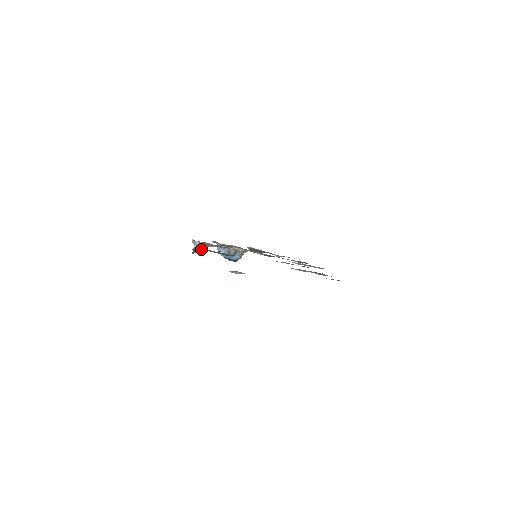
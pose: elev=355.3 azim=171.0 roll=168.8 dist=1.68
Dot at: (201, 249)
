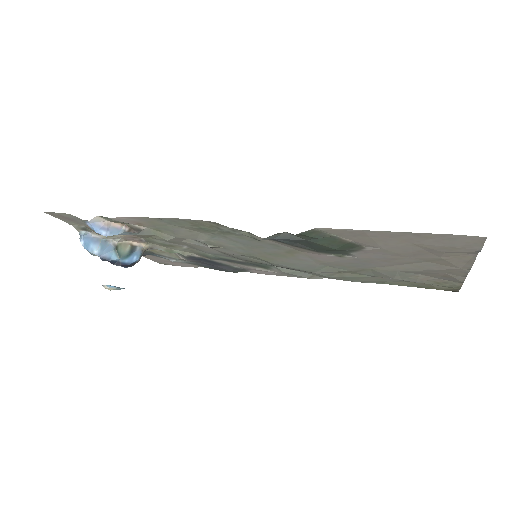
Dot at: (320, 233)
